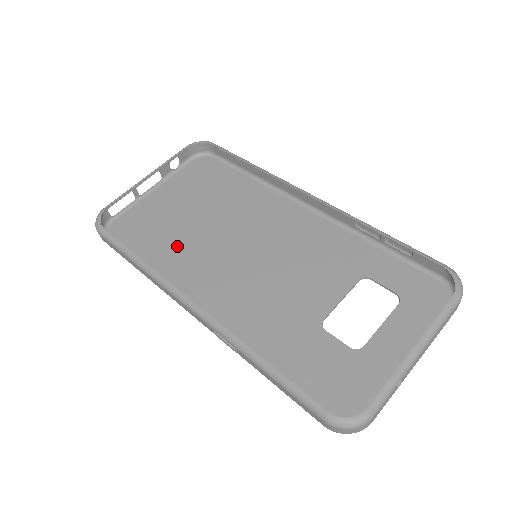
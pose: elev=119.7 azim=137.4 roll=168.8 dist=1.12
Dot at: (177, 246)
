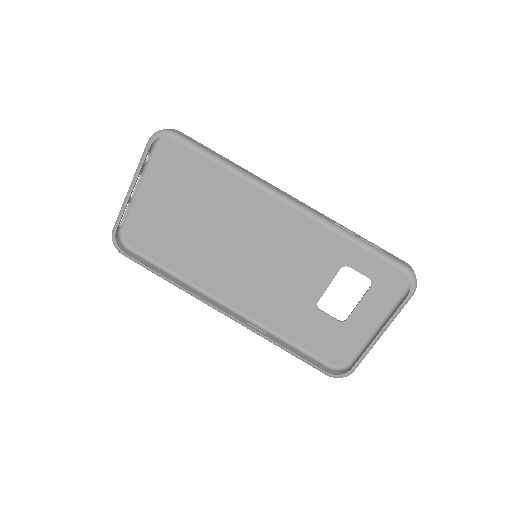
Dot at: (189, 250)
